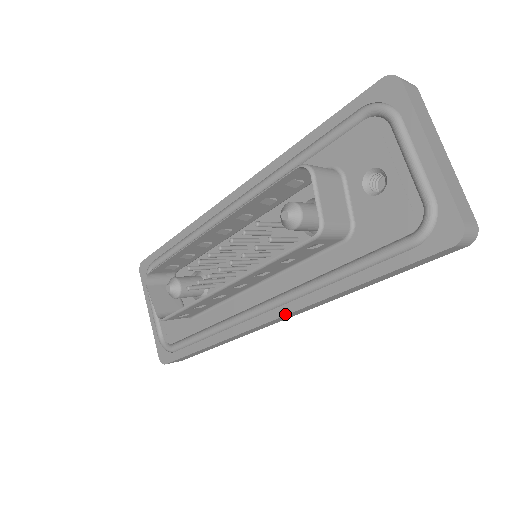
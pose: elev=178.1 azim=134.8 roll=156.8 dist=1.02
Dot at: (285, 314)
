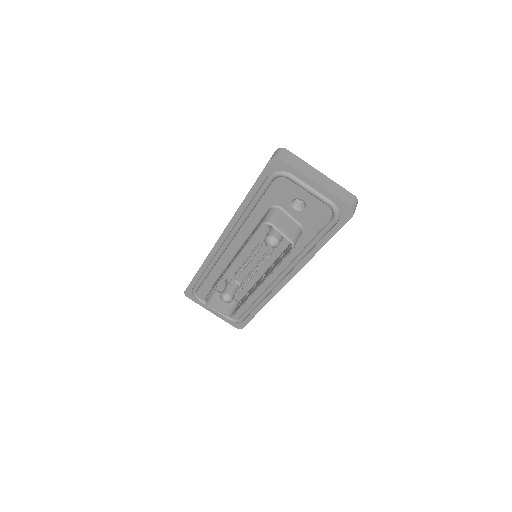
Dot at: (294, 275)
